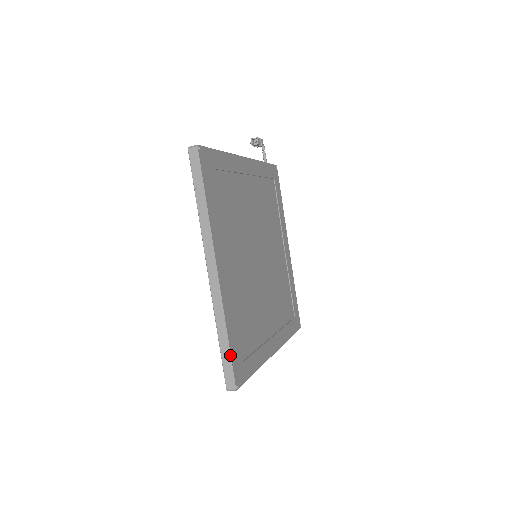
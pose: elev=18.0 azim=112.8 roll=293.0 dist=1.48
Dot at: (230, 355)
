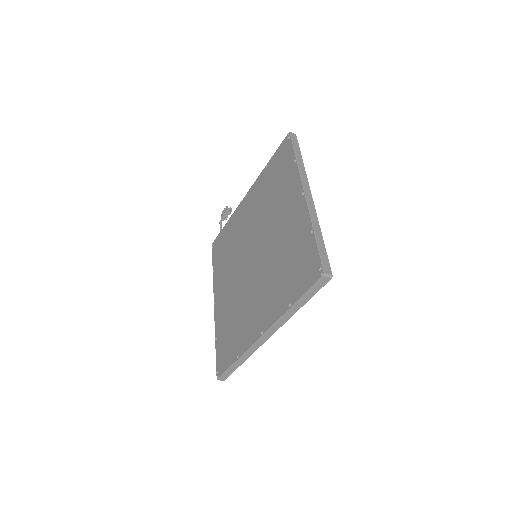
Dot at: occluded
